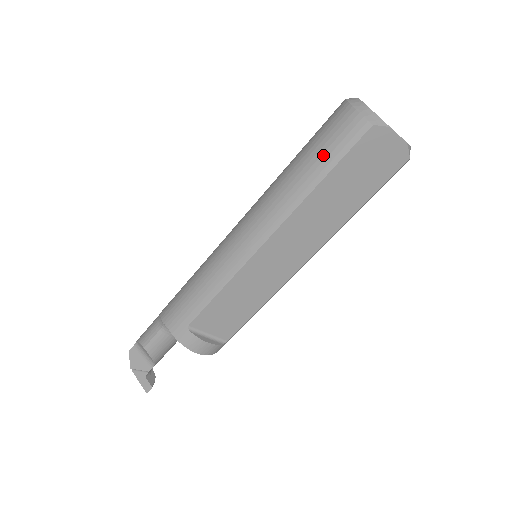
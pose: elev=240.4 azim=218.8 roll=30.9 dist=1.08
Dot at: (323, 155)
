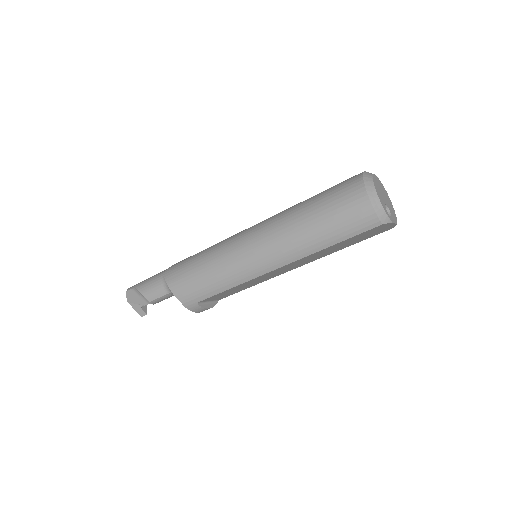
Dot at: (339, 230)
